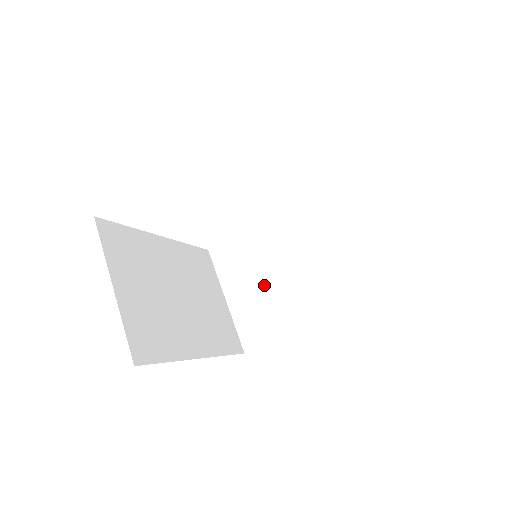
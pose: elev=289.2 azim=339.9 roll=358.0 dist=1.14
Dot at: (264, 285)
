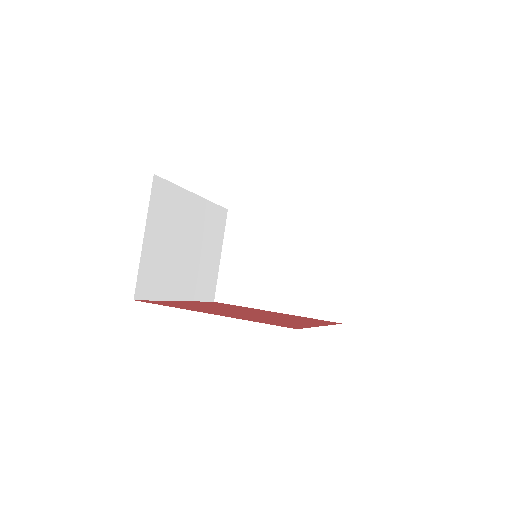
Dot at: (254, 263)
